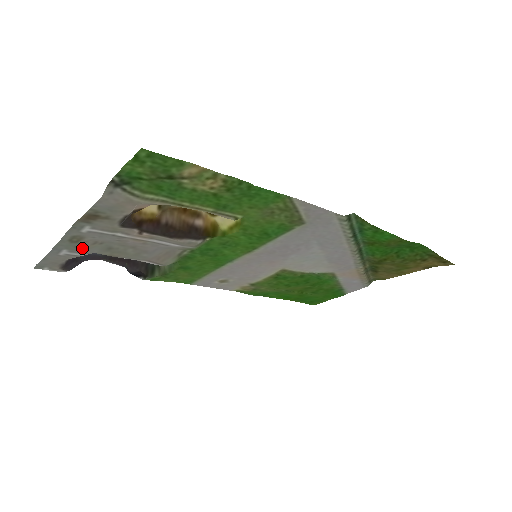
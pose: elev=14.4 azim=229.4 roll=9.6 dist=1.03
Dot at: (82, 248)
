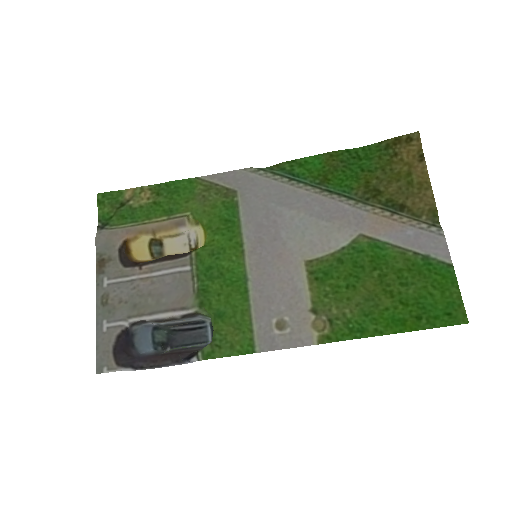
Dot at: (114, 312)
